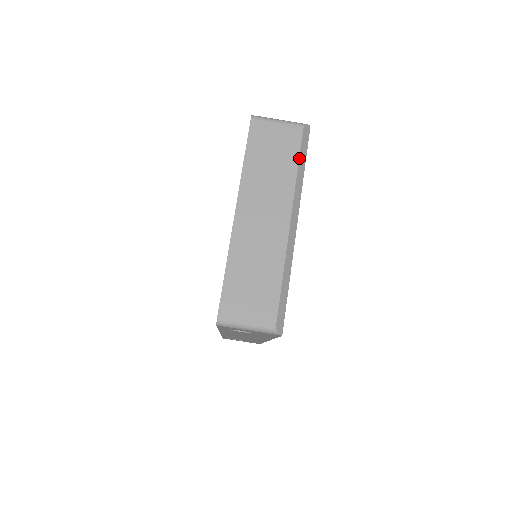
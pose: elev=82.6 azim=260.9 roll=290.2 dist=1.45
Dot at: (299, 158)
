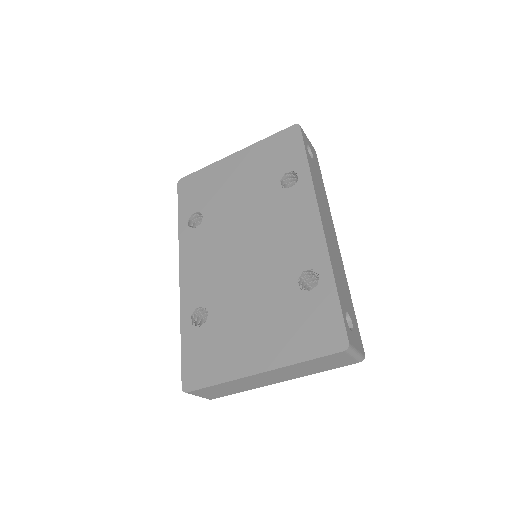
Dot at: (331, 369)
